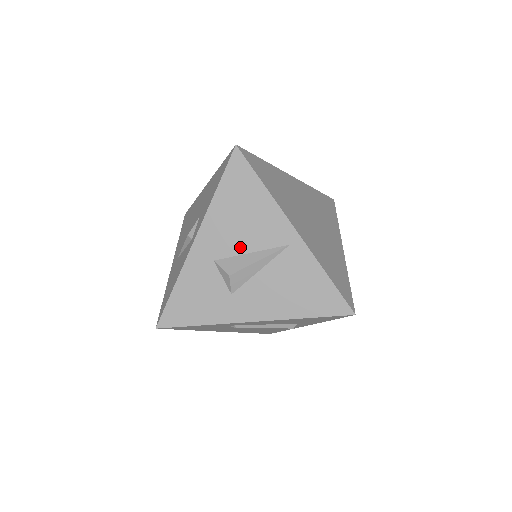
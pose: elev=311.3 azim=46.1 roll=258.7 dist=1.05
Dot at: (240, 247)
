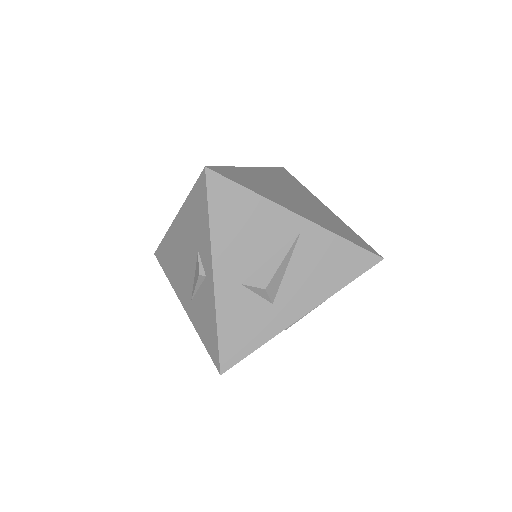
Dot at: (258, 258)
